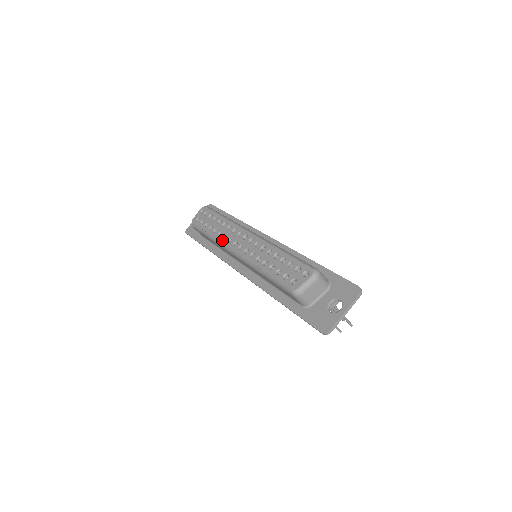
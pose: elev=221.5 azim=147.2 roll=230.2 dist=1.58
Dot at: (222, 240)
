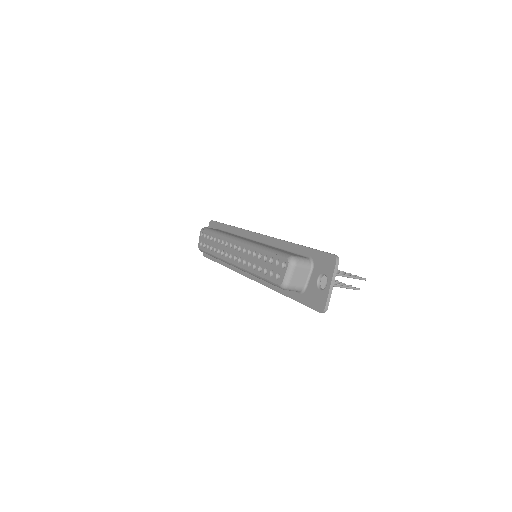
Dot at: (221, 257)
